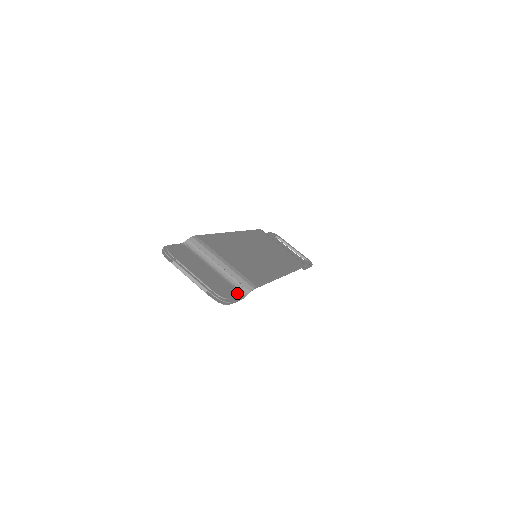
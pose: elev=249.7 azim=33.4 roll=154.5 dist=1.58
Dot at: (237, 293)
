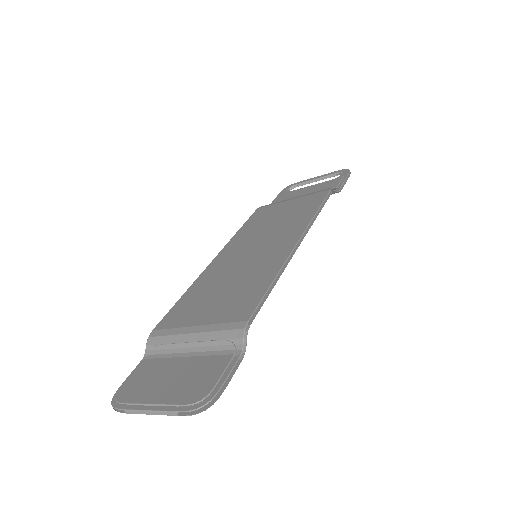
Dot at: (226, 362)
